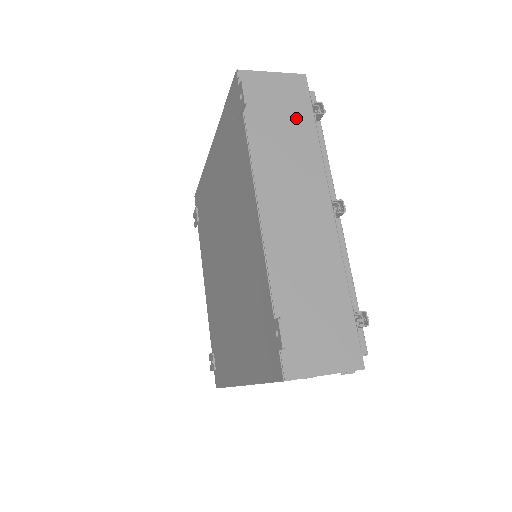
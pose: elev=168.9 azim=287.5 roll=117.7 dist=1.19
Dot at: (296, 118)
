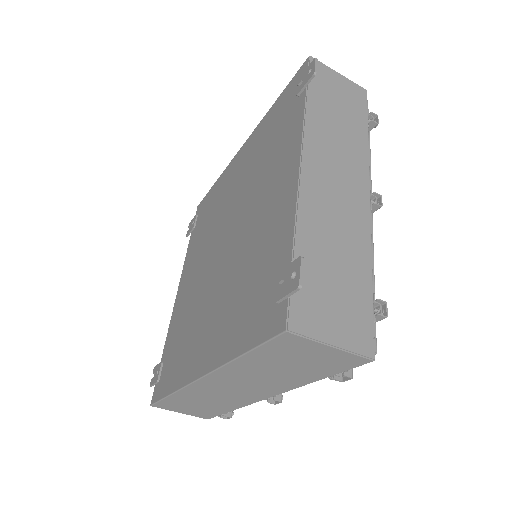
Dot at: (352, 115)
